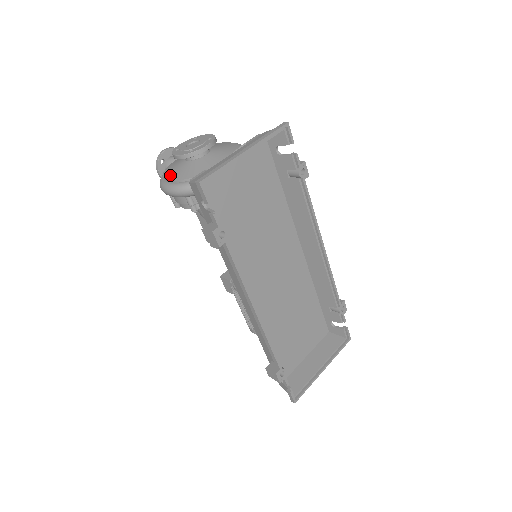
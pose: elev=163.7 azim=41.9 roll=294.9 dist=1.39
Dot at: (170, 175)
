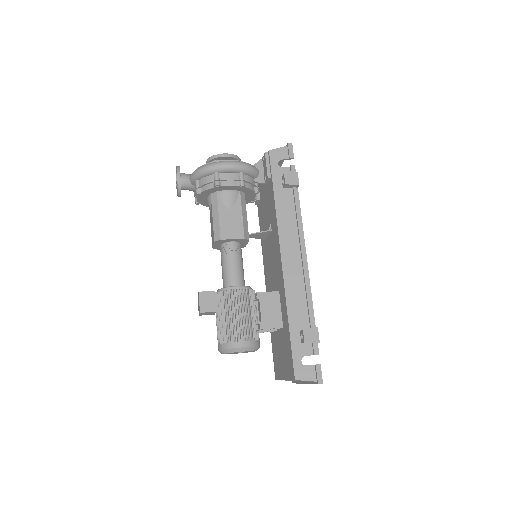
Dot at: (223, 160)
